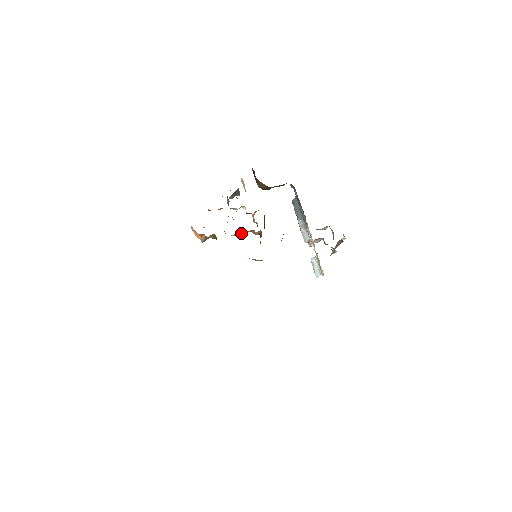
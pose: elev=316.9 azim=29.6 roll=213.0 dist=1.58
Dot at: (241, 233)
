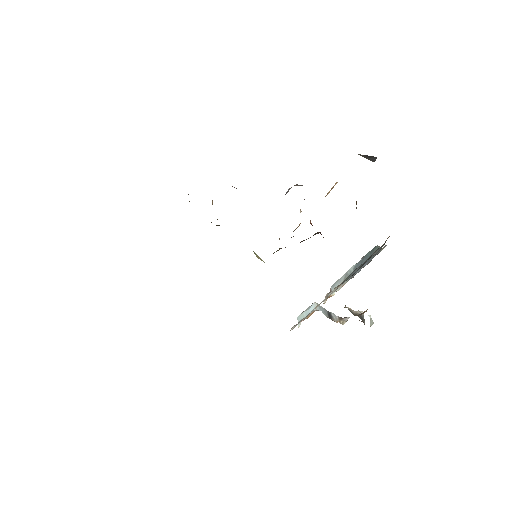
Dot at: occluded
